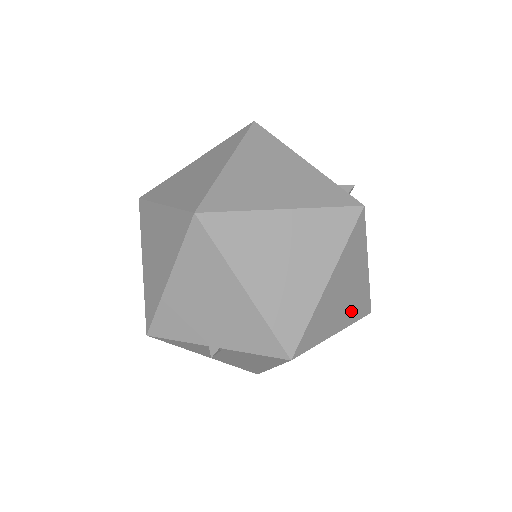
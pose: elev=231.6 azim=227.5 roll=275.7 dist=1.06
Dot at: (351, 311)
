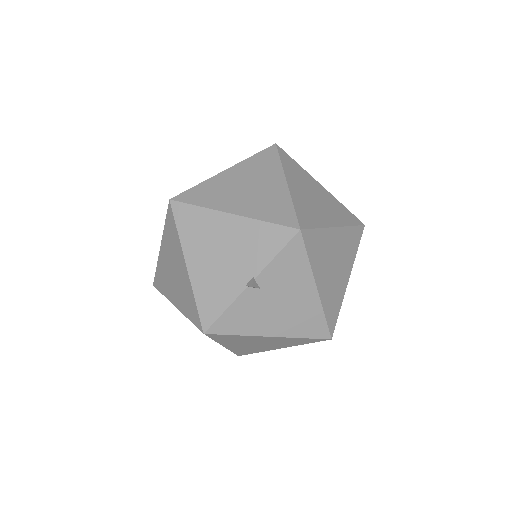
Dot at: (337, 215)
